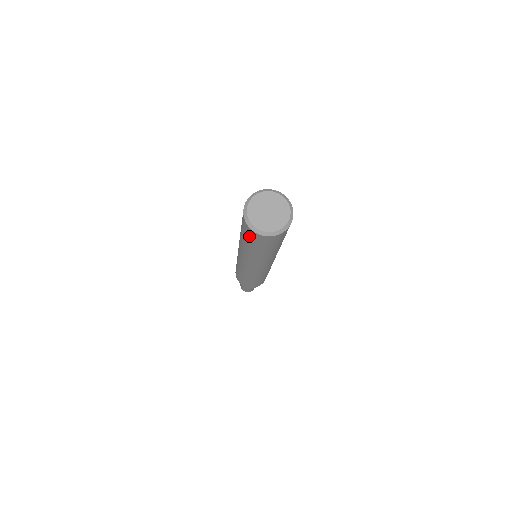
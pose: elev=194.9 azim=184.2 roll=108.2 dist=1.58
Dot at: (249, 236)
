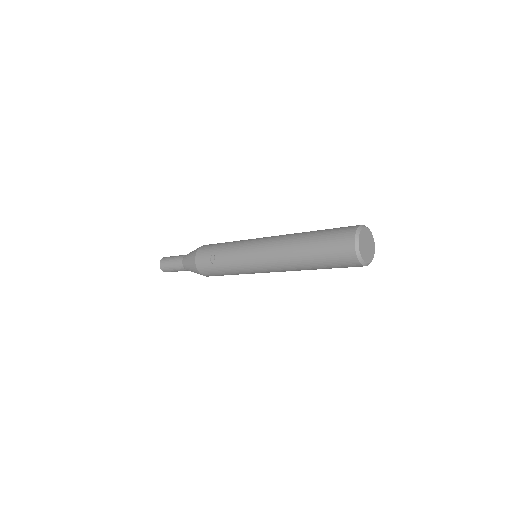
Dot at: (343, 265)
